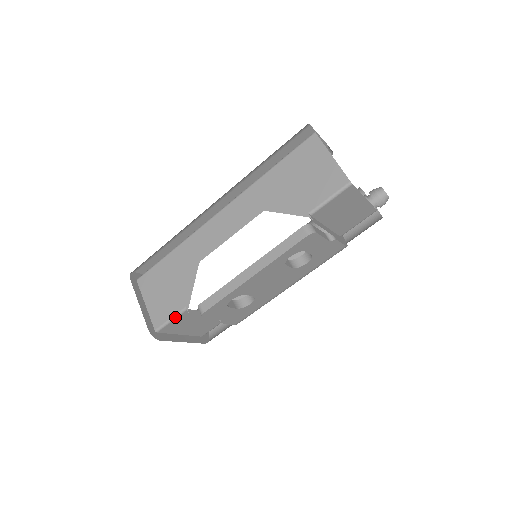
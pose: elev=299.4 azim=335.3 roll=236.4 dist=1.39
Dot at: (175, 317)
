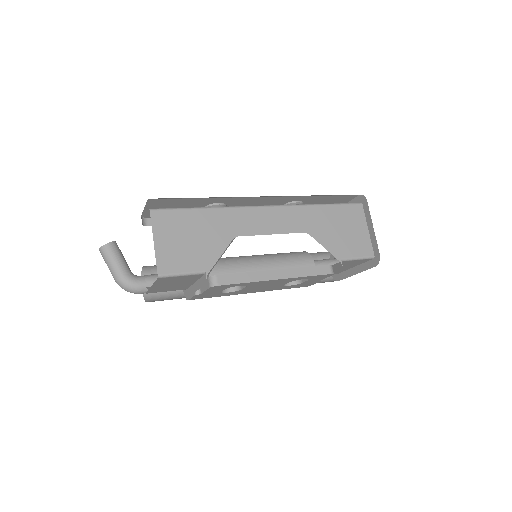
Dot at: (188, 274)
